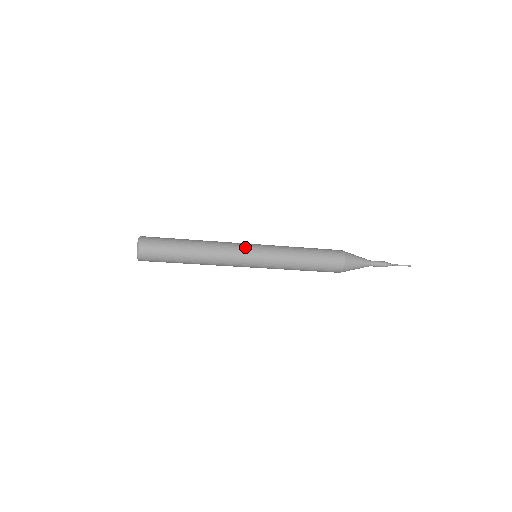
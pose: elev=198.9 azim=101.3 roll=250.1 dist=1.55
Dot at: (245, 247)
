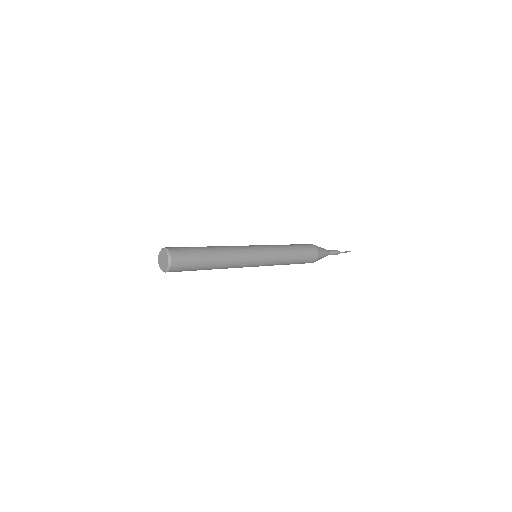
Dot at: (254, 259)
